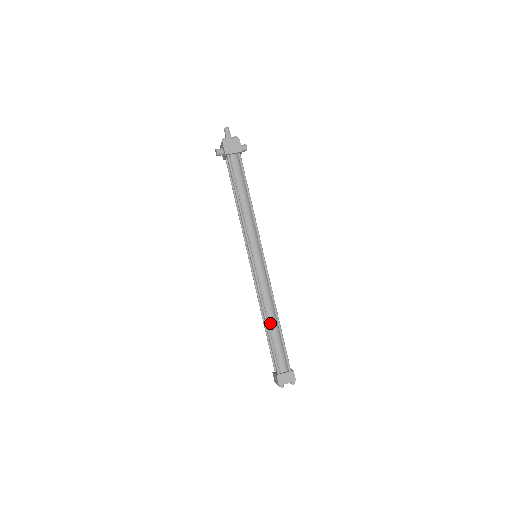
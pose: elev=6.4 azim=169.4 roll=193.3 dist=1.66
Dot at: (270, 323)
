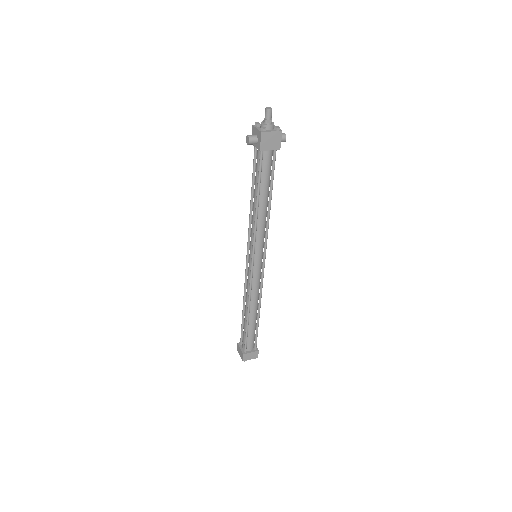
Dot at: (251, 316)
